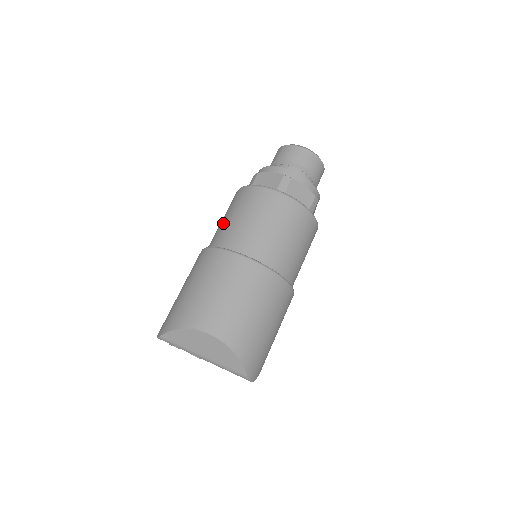
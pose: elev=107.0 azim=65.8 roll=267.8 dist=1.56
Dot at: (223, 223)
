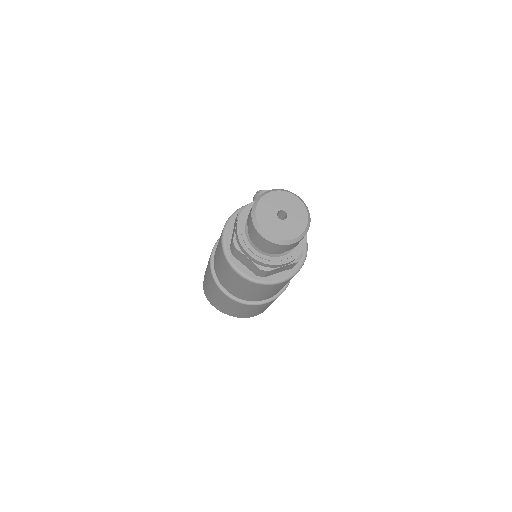
Dot at: (219, 269)
